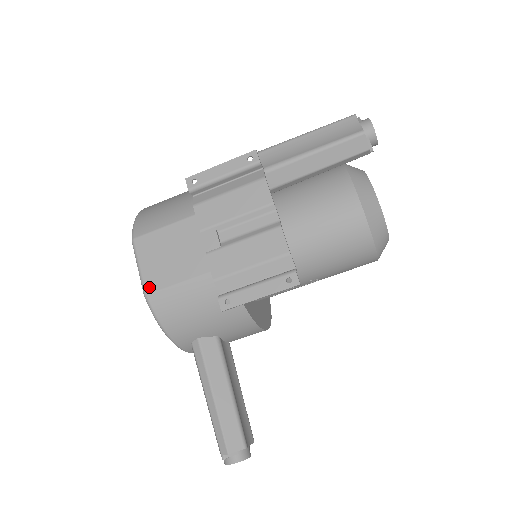
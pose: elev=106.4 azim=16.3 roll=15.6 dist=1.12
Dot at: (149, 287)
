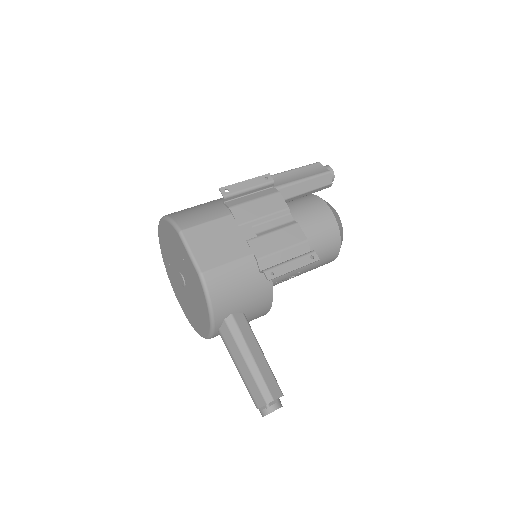
Dot at: (203, 266)
